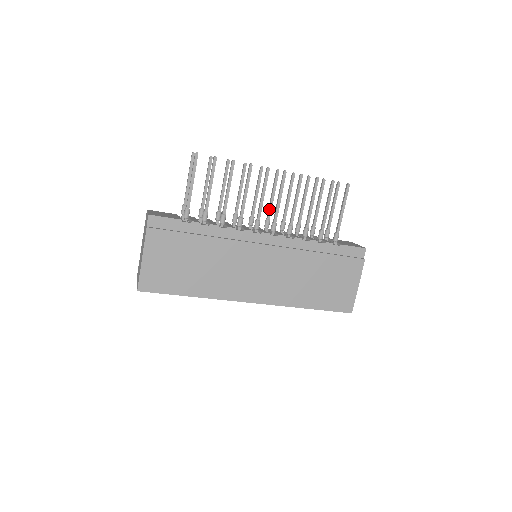
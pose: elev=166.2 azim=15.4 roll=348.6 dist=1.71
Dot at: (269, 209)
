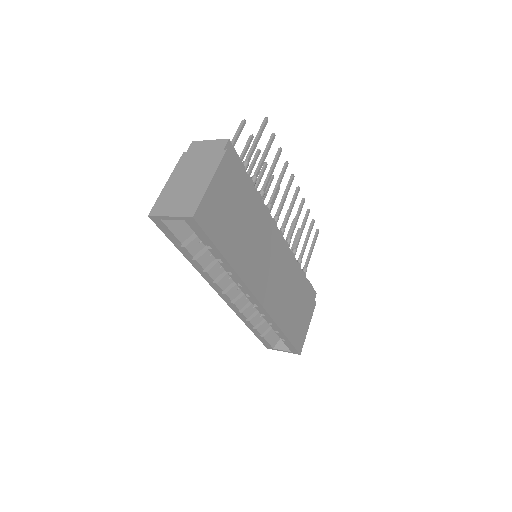
Dot at: occluded
